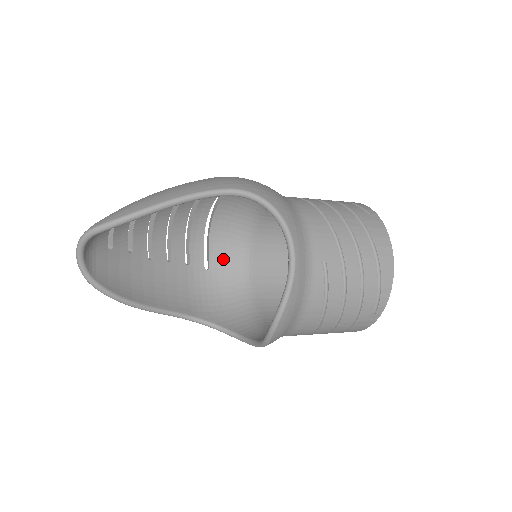
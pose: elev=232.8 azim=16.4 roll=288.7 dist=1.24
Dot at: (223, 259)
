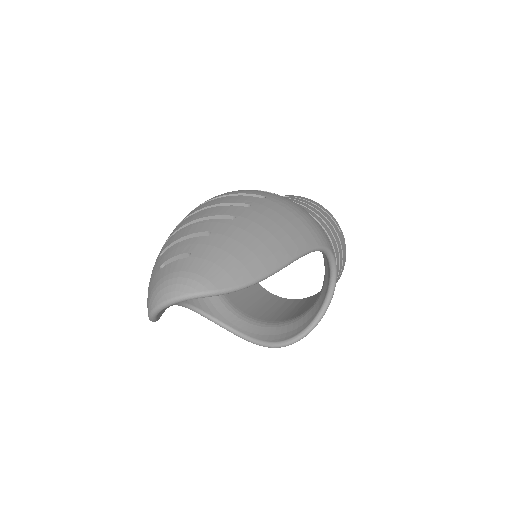
Dot at: occluded
